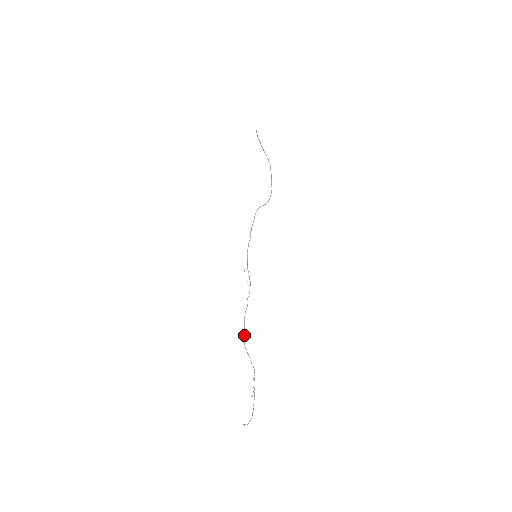
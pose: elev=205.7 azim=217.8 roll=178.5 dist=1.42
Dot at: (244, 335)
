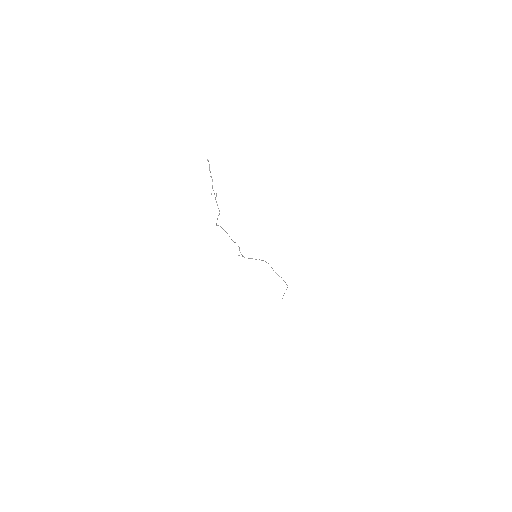
Dot at: (221, 227)
